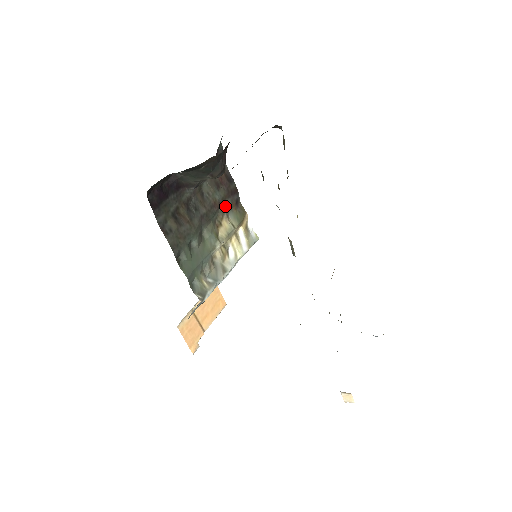
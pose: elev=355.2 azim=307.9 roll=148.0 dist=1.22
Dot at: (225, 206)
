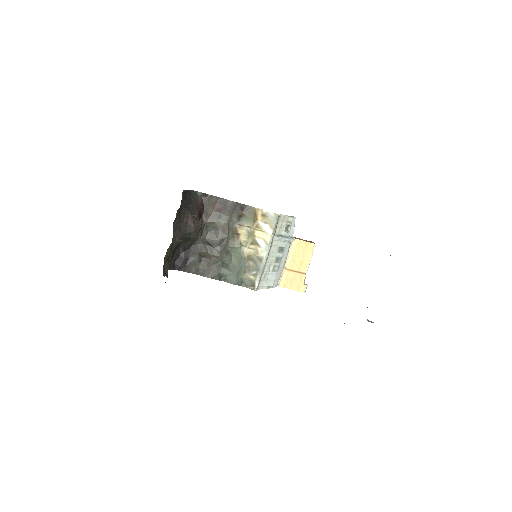
Dot at: (234, 221)
